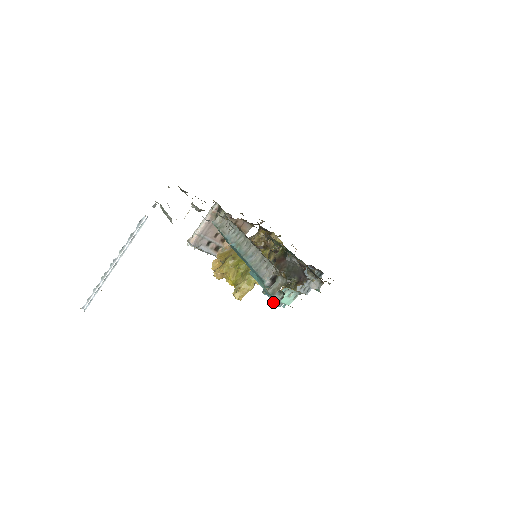
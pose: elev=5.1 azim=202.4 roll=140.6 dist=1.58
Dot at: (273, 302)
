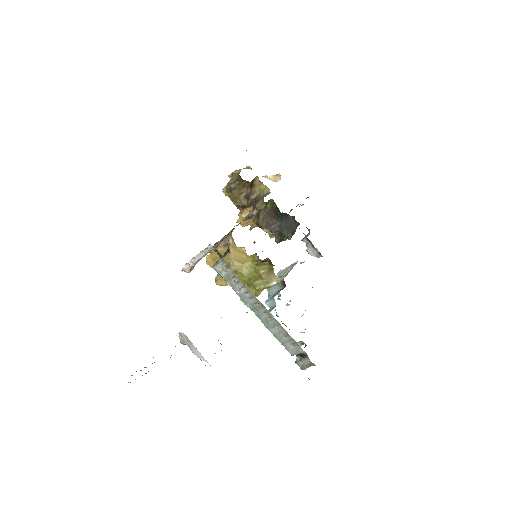
Dot at: occluded
